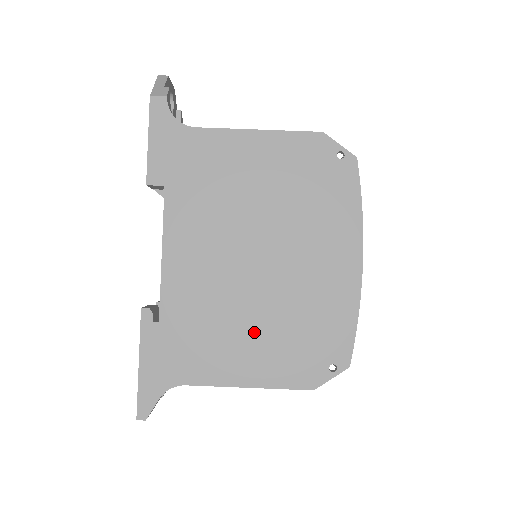
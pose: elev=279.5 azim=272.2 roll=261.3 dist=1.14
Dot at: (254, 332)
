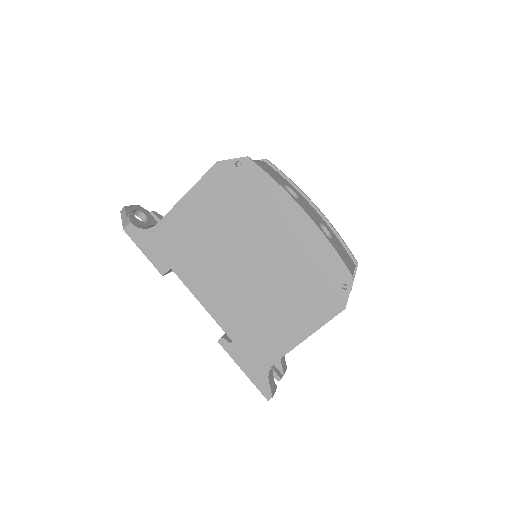
Dot at: (283, 304)
